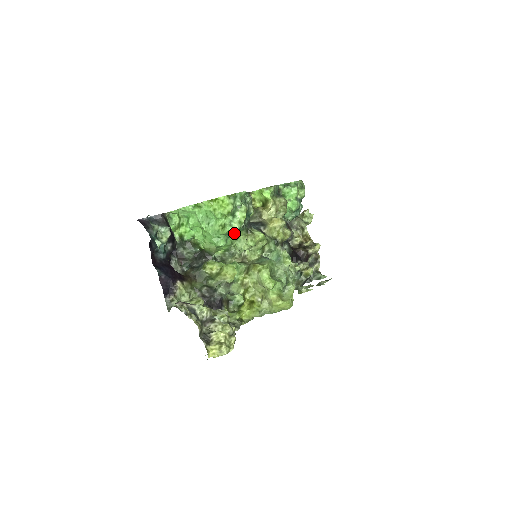
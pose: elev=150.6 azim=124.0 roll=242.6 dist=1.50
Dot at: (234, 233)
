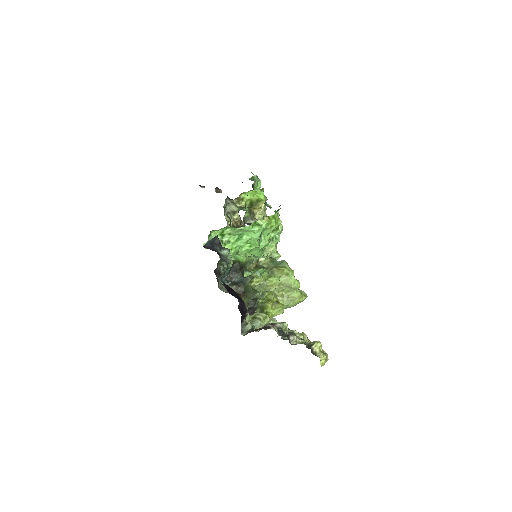
Dot at: occluded
